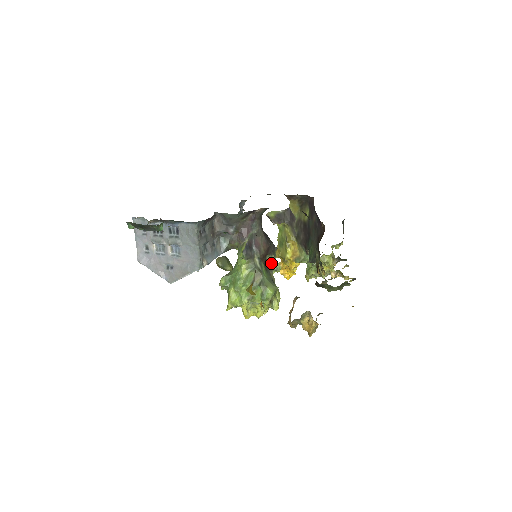
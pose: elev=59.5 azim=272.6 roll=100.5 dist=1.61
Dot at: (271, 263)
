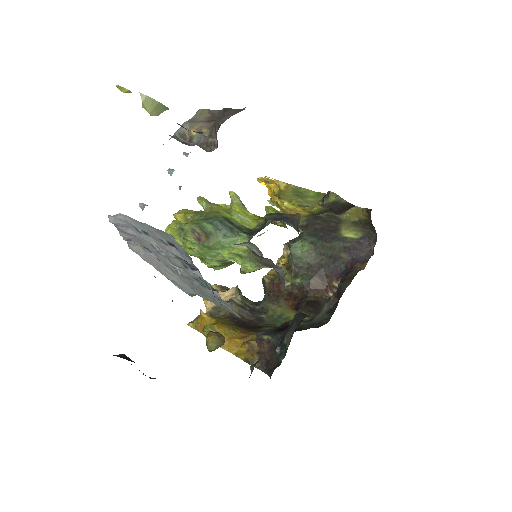
Dot at: occluded
